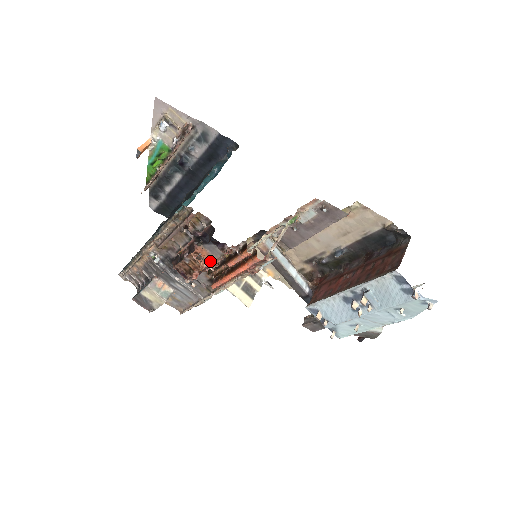
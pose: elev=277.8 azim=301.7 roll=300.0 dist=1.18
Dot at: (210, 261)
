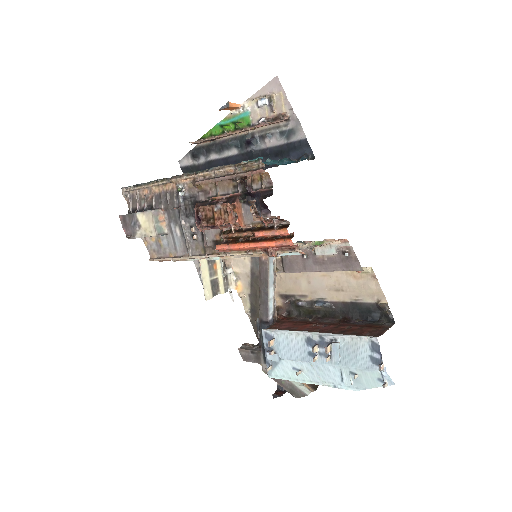
Dot at: (239, 221)
